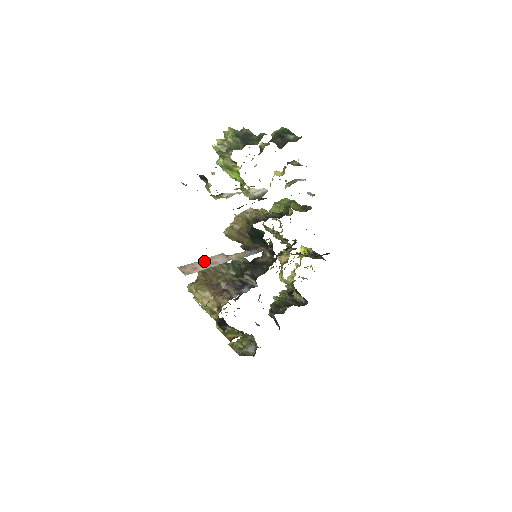
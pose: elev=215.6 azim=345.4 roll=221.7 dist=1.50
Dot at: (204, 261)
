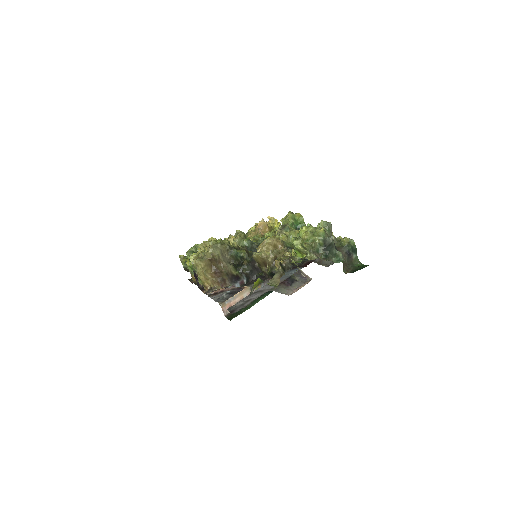
Dot at: (237, 297)
